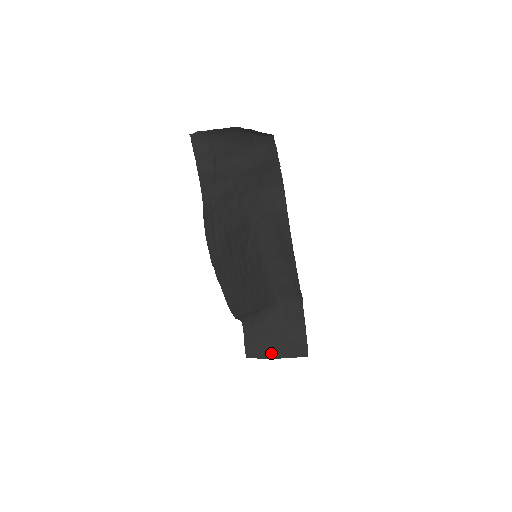
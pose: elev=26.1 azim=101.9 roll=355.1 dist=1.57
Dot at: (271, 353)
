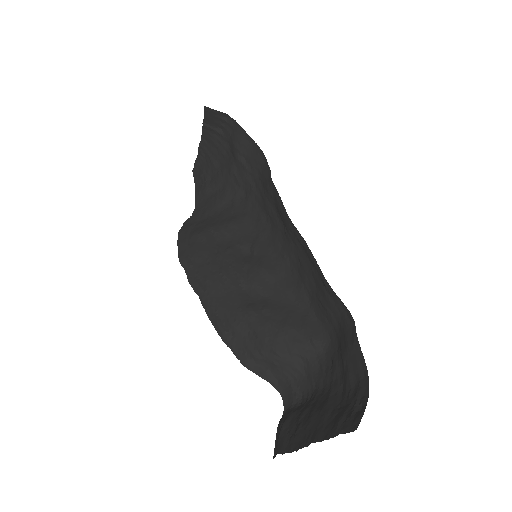
Dot at: (302, 438)
